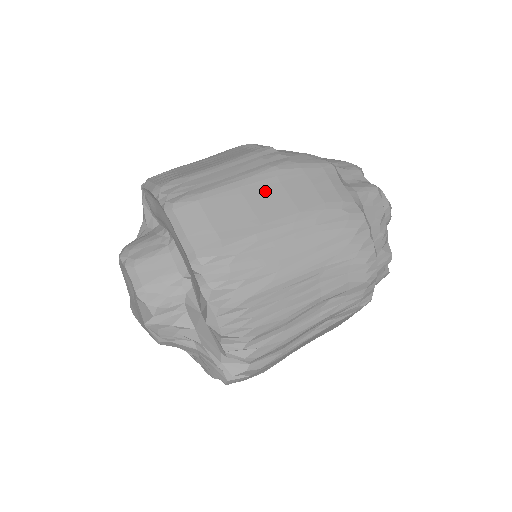
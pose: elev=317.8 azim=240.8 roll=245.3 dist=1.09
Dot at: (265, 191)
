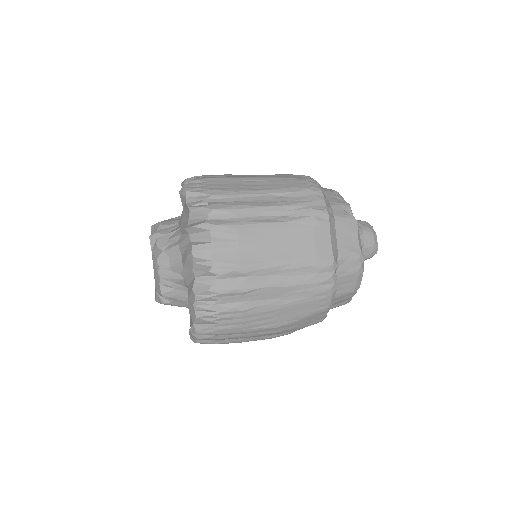
Dot at: occluded
